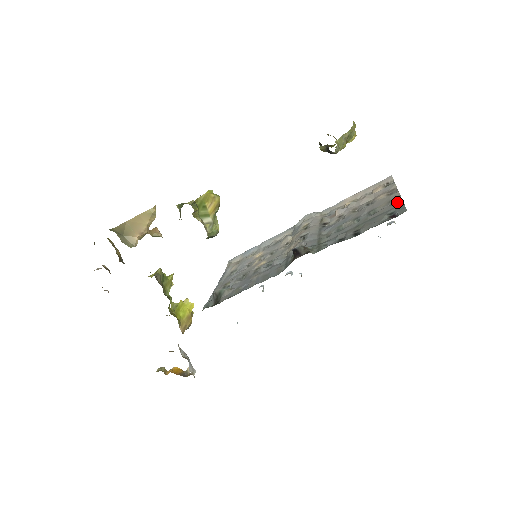
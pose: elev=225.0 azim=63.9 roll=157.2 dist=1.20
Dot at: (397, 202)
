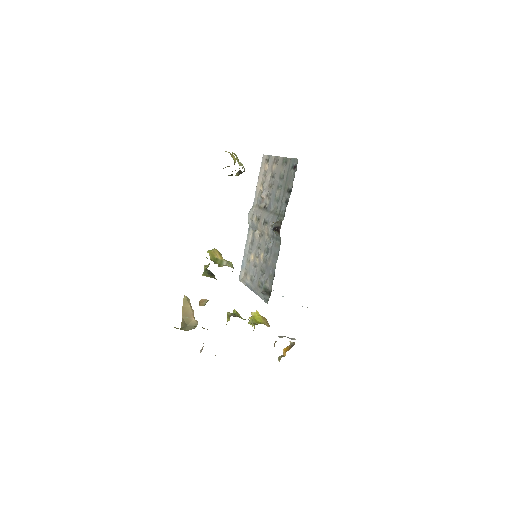
Dot at: (287, 161)
